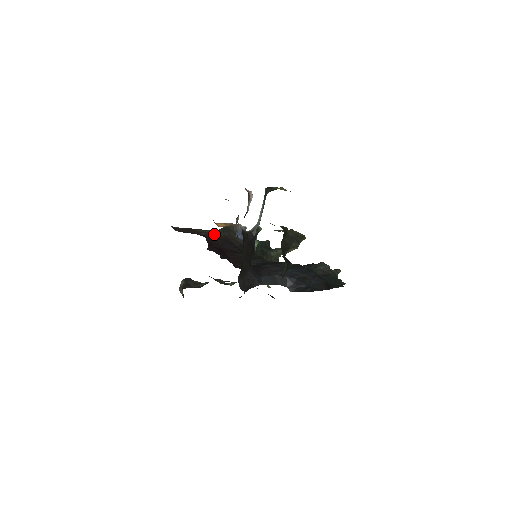
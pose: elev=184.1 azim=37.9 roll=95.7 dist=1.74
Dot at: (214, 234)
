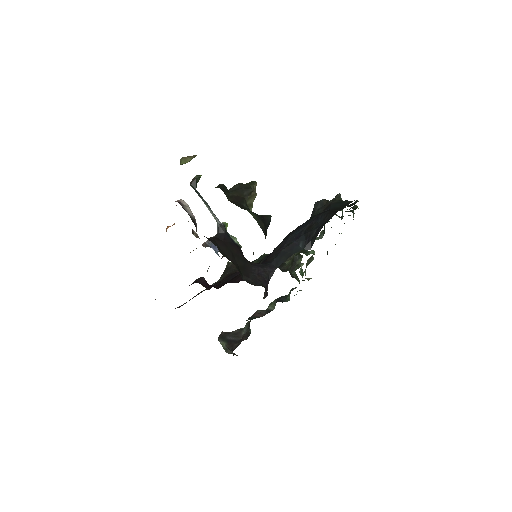
Dot at: occluded
